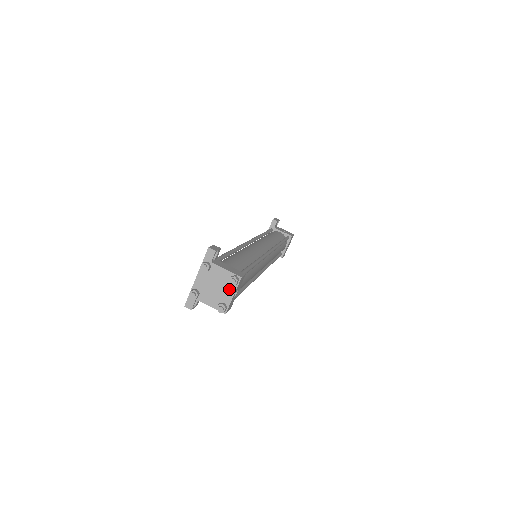
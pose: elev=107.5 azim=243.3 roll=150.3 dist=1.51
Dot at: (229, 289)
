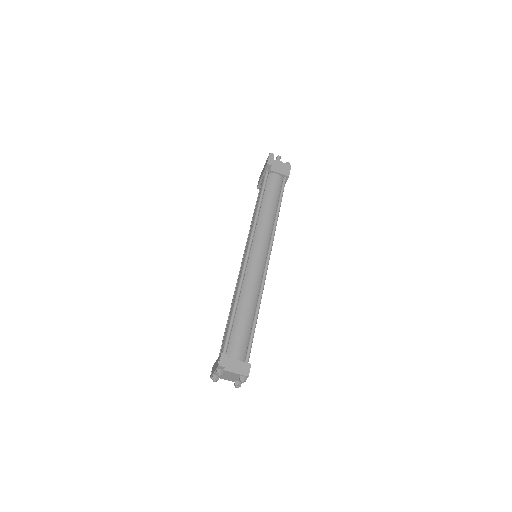
Dot at: occluded
